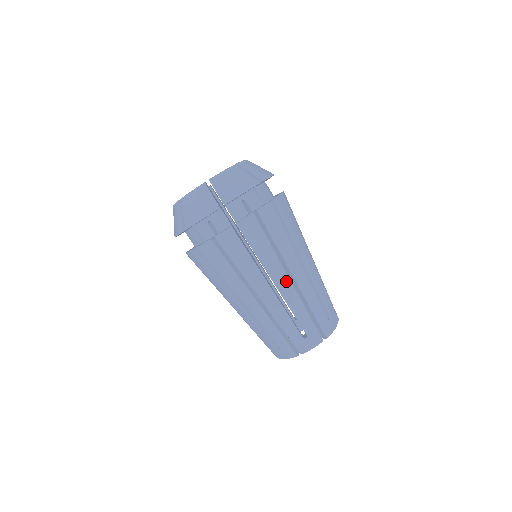
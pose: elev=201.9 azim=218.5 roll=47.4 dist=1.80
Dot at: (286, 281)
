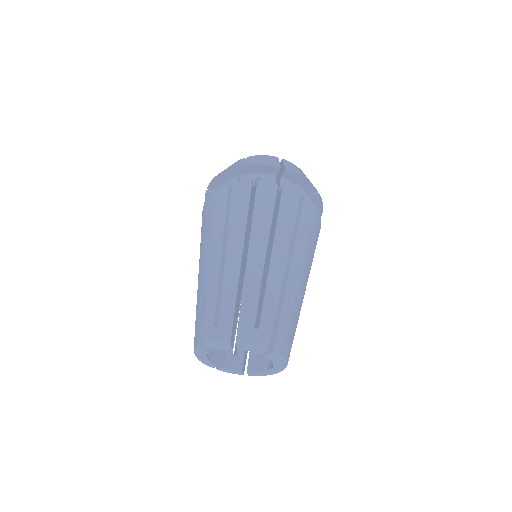
Dot at: (282, 263)
